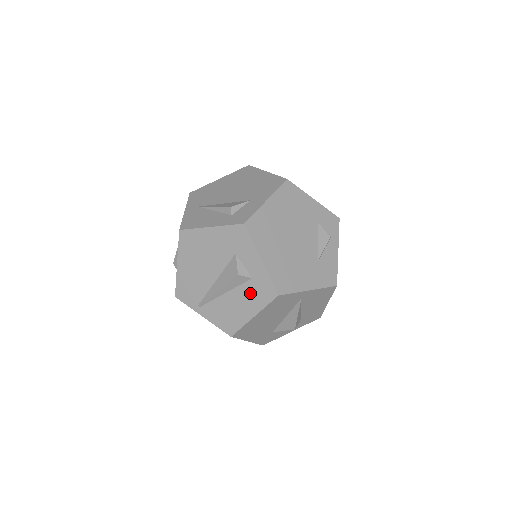
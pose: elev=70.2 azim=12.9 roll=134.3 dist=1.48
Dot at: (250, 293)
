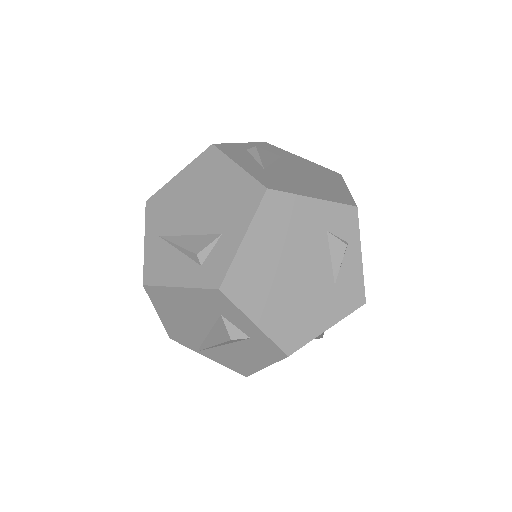
Dot at: (253, 349)
